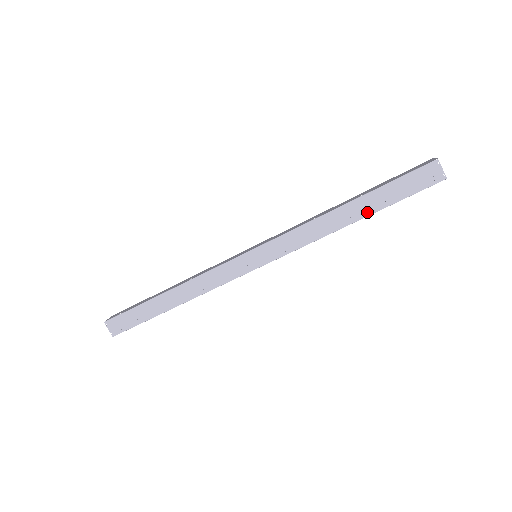
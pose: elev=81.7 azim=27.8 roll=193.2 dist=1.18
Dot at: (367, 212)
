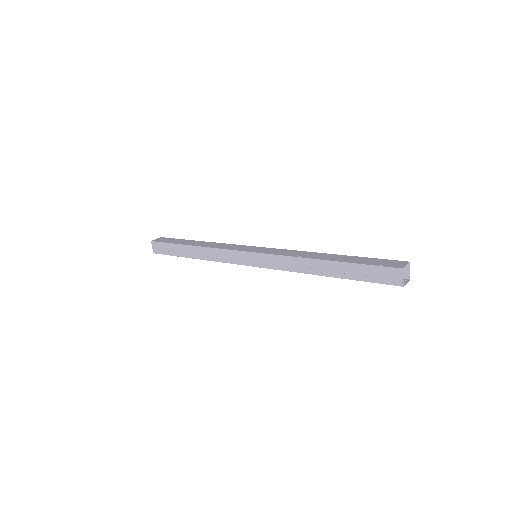
Dot at: (337, 275)
